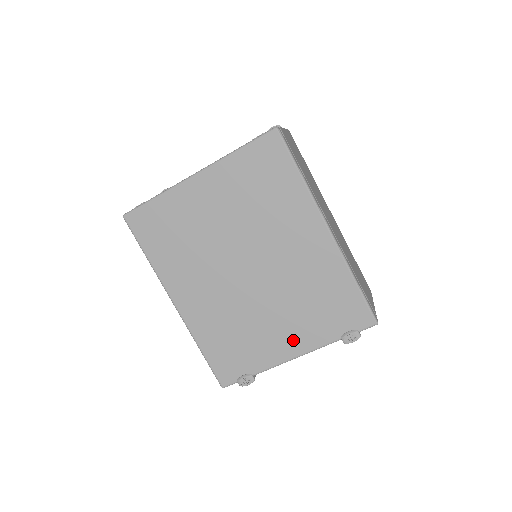
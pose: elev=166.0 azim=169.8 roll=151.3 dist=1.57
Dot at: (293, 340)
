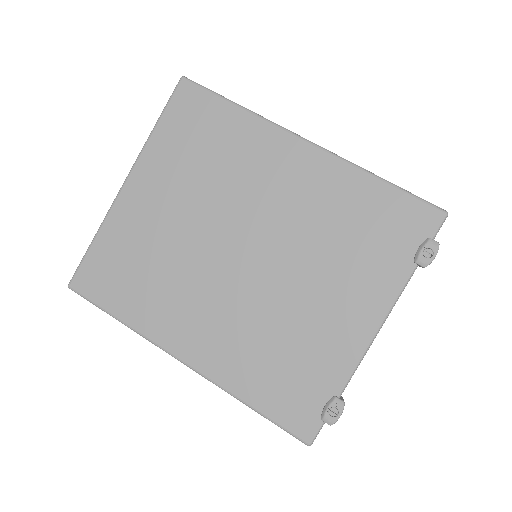
Dot at: (357, 308)
